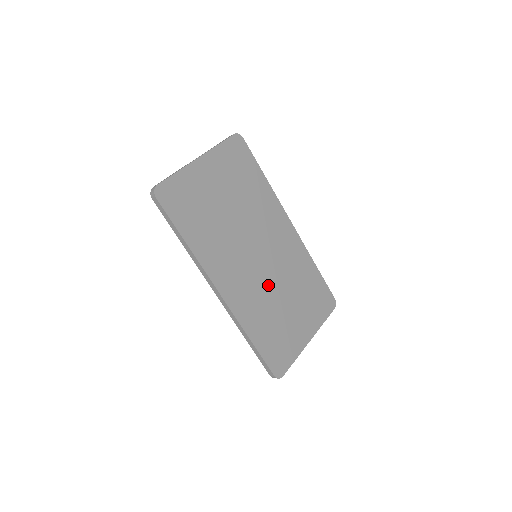
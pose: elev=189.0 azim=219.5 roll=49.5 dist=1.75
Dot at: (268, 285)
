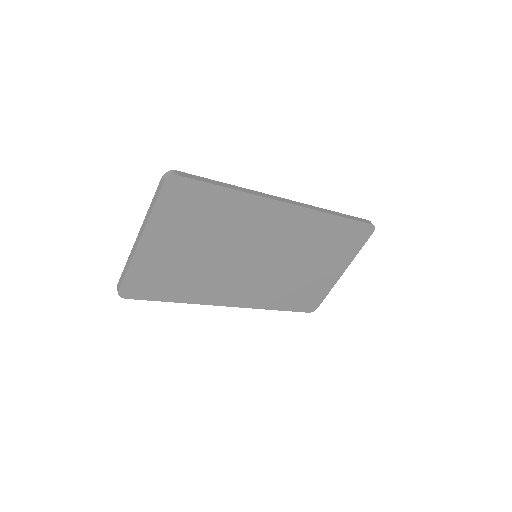
Dot at: (279, 270)
